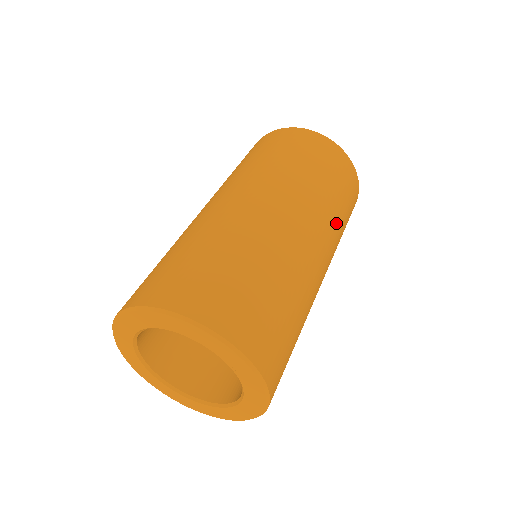
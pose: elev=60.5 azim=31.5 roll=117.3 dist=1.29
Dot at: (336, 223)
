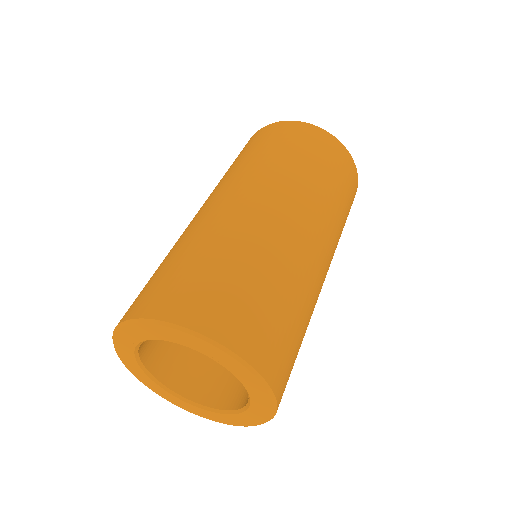
Dot at: (321, 193)
